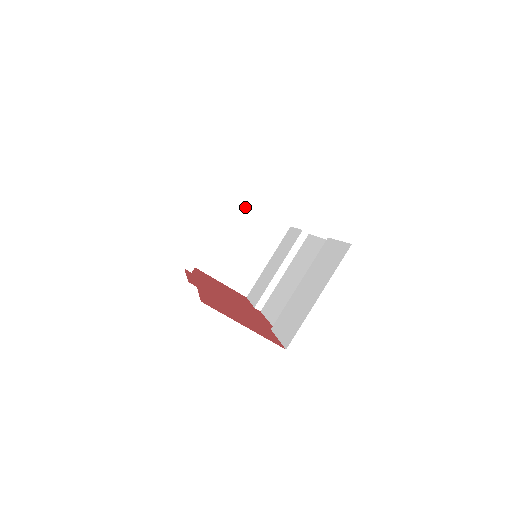
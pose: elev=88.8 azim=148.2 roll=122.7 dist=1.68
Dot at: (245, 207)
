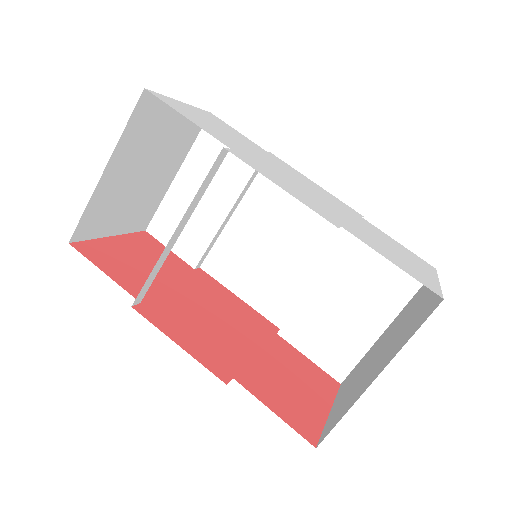
Dot at: (157, 111)
